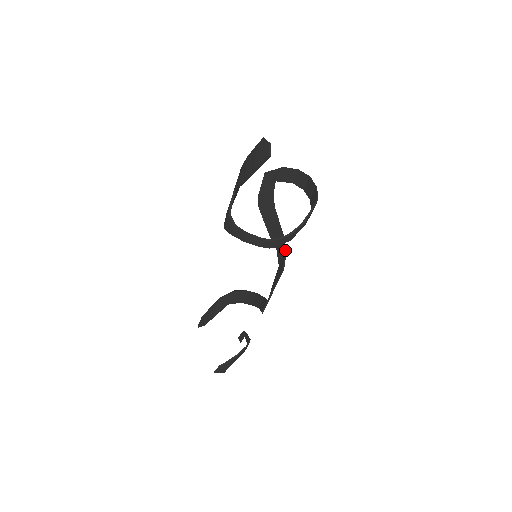
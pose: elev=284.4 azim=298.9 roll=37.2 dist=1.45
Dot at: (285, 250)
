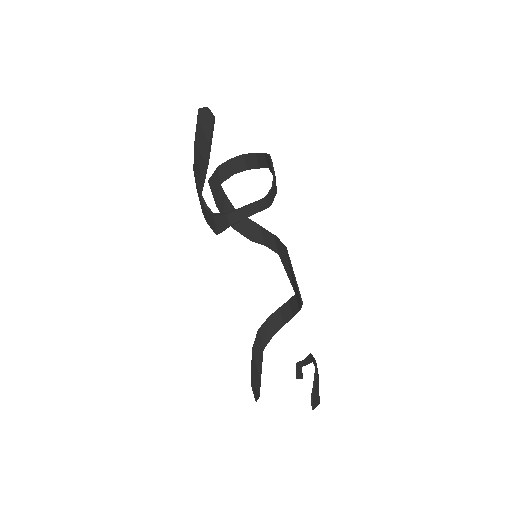
Dot at: (272, 234)
